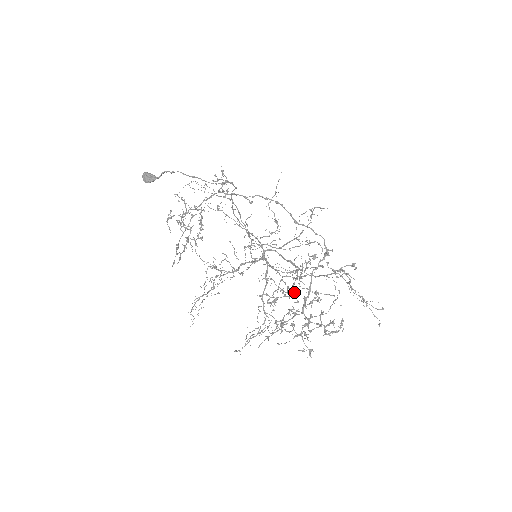
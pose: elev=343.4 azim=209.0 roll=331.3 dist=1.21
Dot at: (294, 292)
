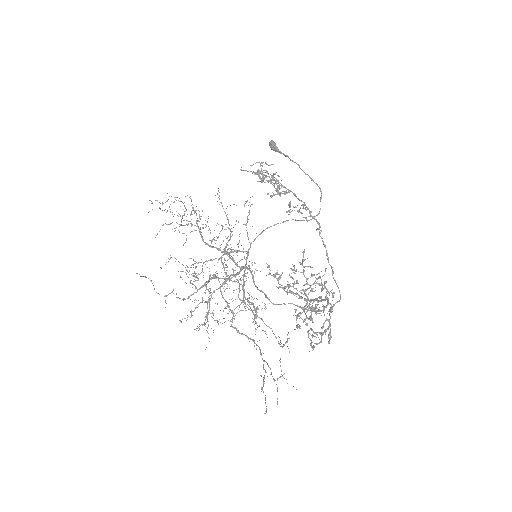
Dot at: occluded
